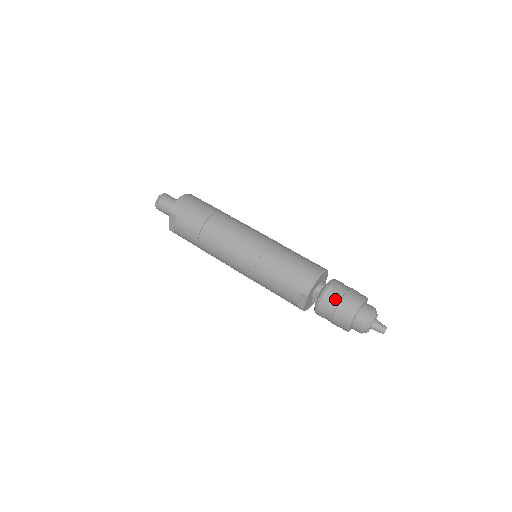
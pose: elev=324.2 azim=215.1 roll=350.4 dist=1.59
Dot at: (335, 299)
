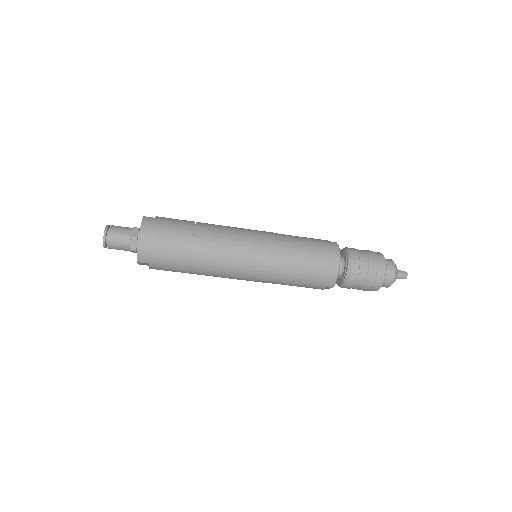
Dot at: (360, 281)
